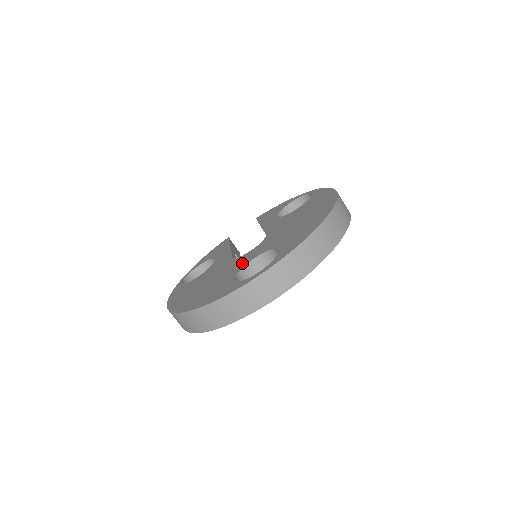
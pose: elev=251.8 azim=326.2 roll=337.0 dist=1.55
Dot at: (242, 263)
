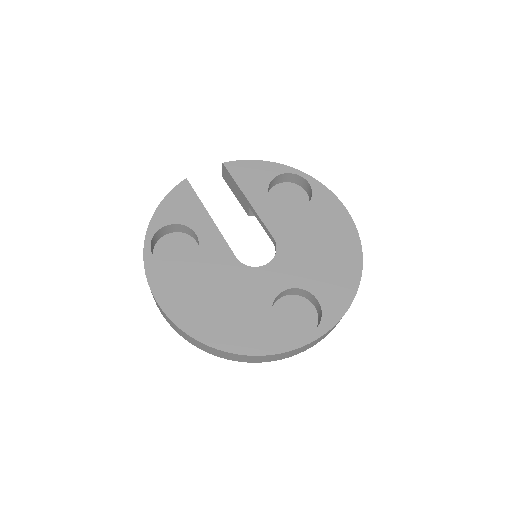
Dot at: (268, 290)
